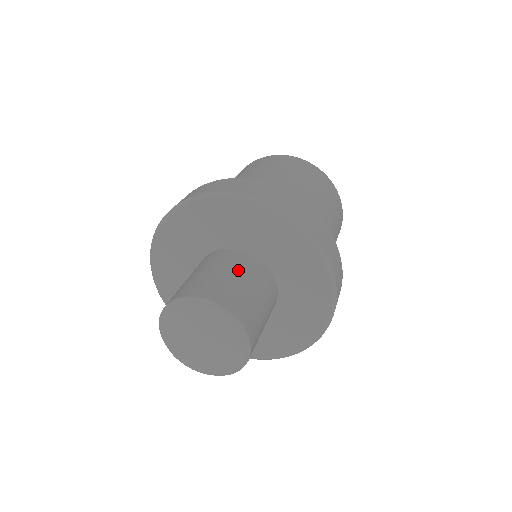
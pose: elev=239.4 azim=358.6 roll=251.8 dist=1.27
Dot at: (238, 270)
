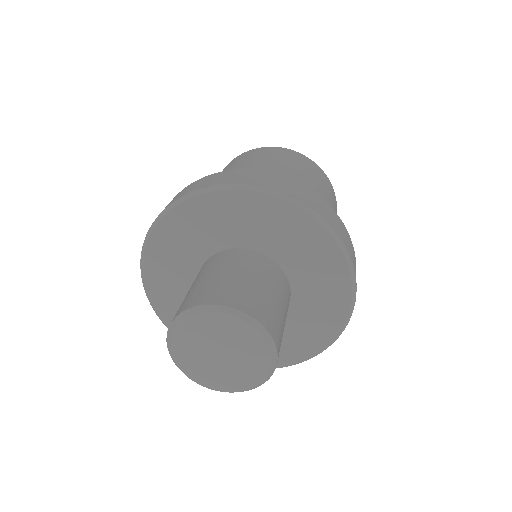
Dot at: (216, 268)
